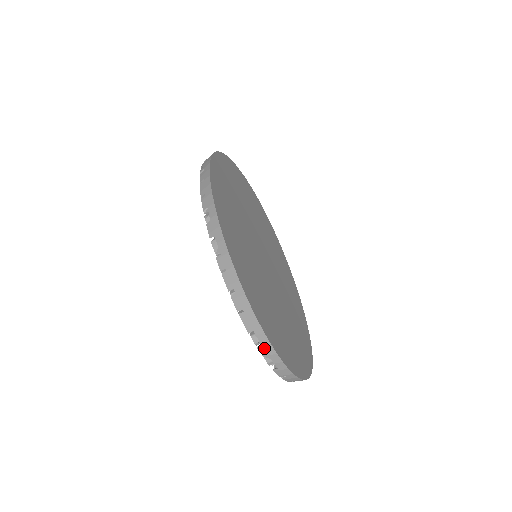
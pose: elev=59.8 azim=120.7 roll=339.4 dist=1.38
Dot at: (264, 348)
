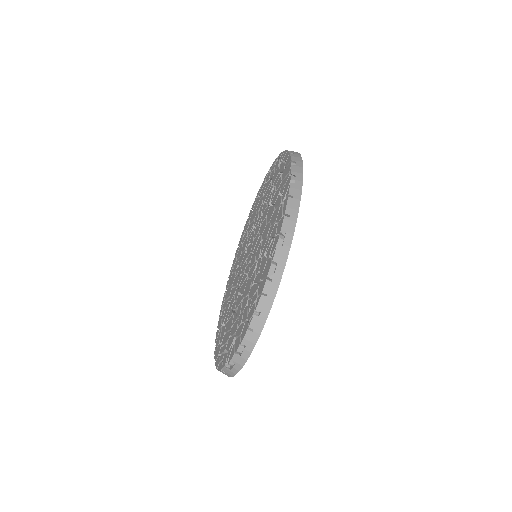
Dot at: (240, 358)
